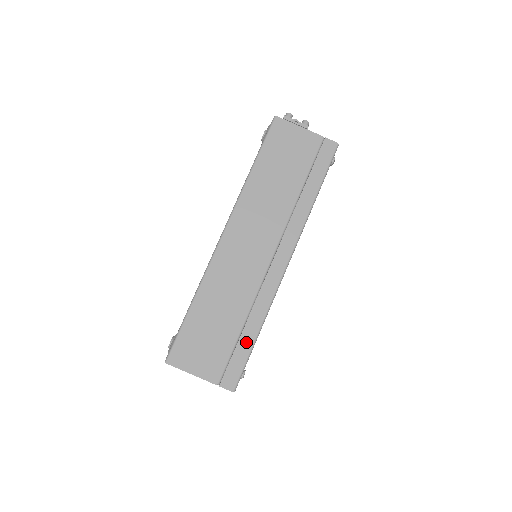
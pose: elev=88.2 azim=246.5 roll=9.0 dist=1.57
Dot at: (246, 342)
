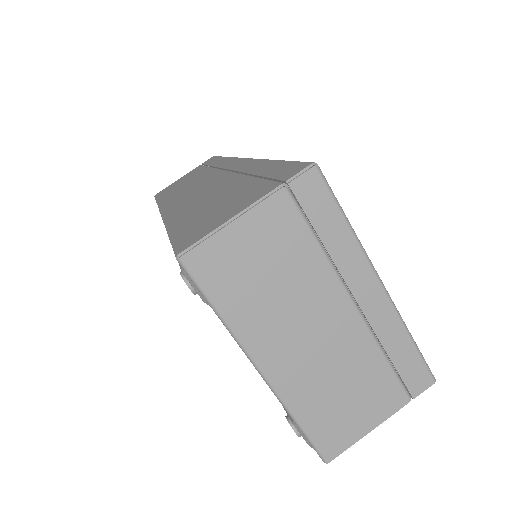
Dot at: (269, 168)
